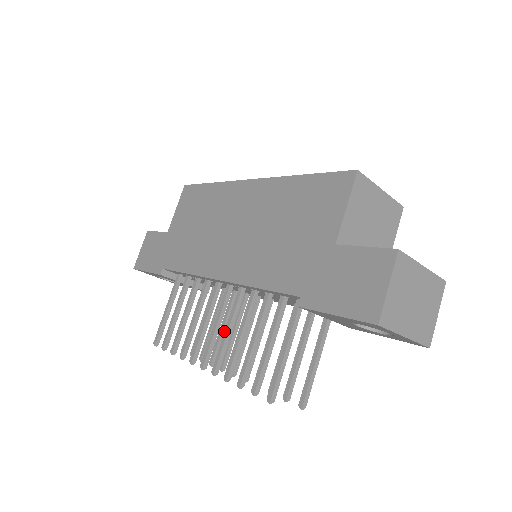
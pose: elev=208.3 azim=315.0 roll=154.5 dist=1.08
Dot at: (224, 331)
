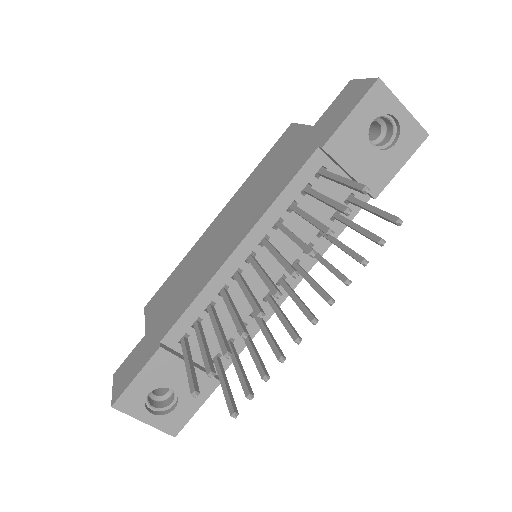
Dot at: occluded
